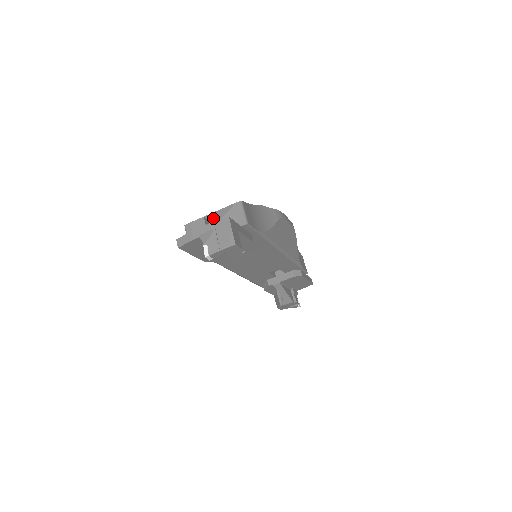
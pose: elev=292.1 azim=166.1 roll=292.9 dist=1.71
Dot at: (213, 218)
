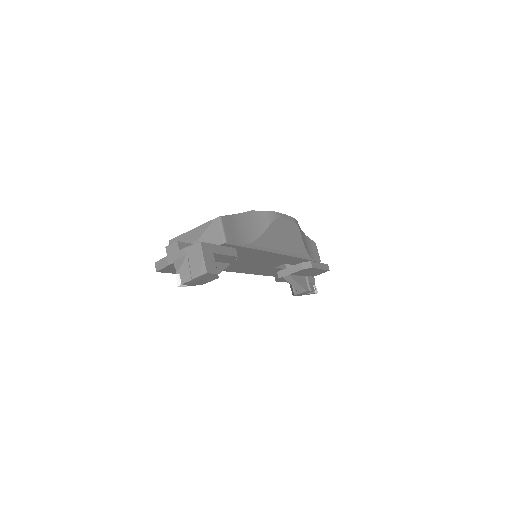
Dot at: (193, 235)
